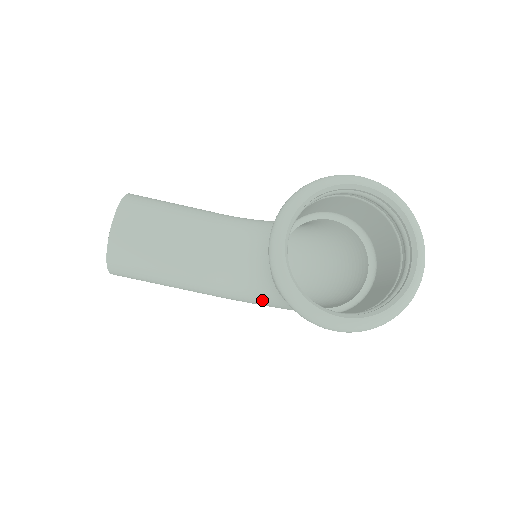
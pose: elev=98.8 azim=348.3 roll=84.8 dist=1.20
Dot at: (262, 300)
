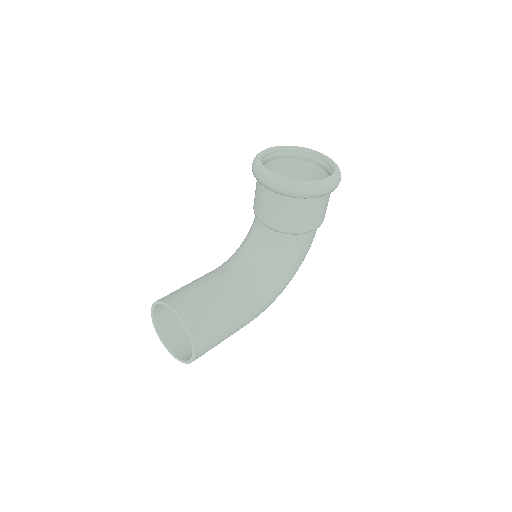
Dot at: (284, 271)
